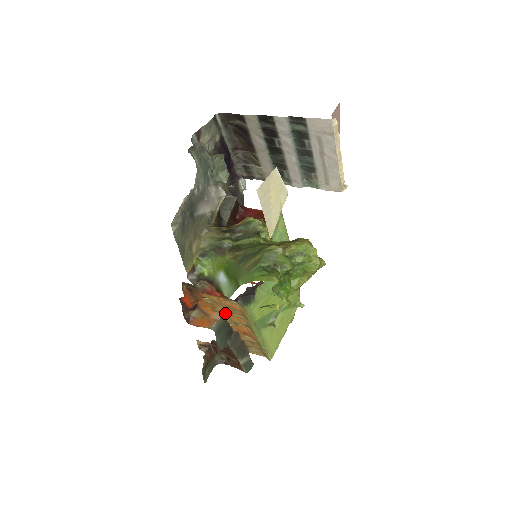
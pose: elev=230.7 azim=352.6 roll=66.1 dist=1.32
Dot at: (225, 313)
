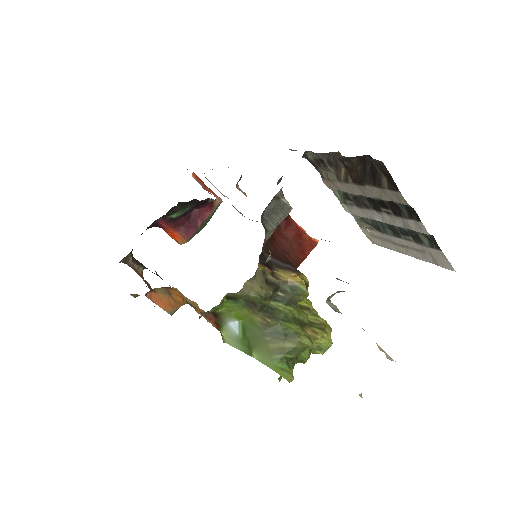
Dot at: occluded
